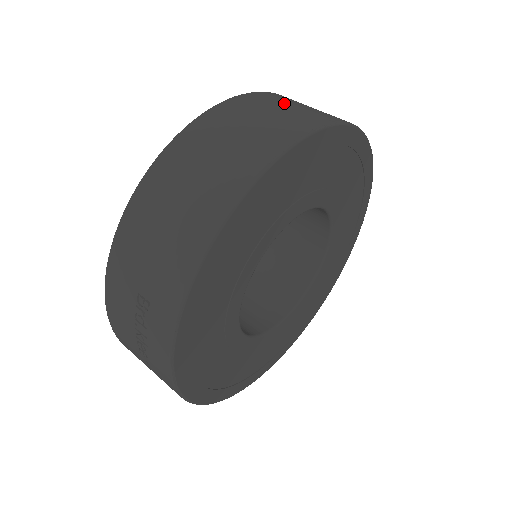
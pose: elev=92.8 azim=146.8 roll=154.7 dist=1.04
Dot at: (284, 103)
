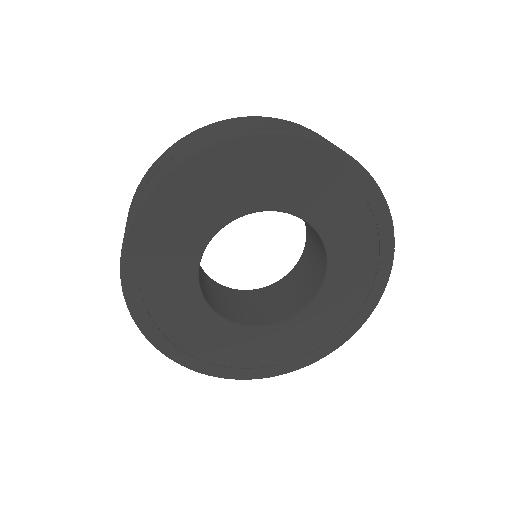
Dot at: occluded
